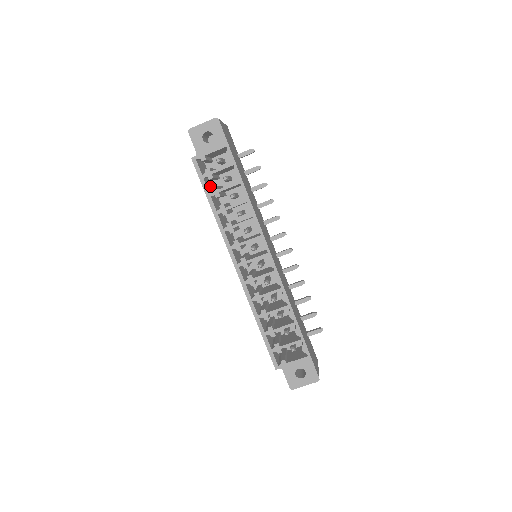
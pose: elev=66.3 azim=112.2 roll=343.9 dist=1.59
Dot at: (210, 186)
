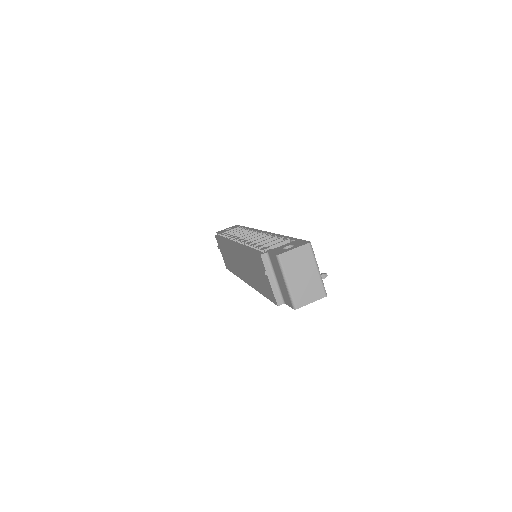
Dot at: occluded
